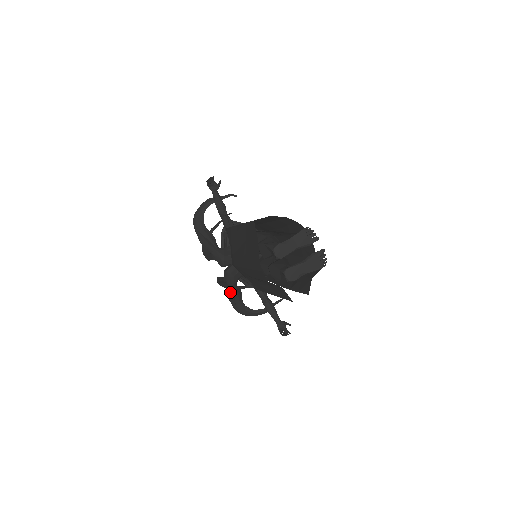
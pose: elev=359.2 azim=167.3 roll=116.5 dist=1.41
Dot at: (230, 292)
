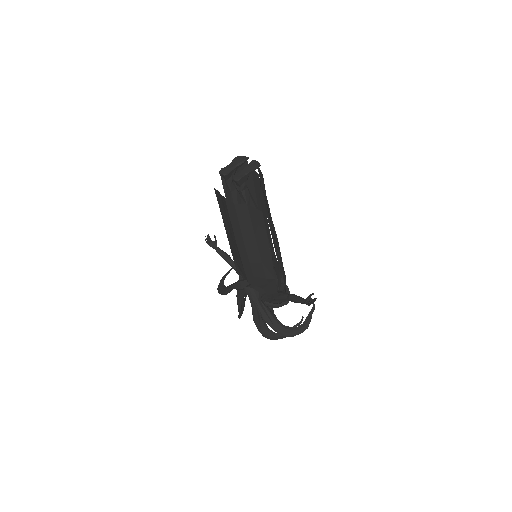
Dot at: (260, 309)
